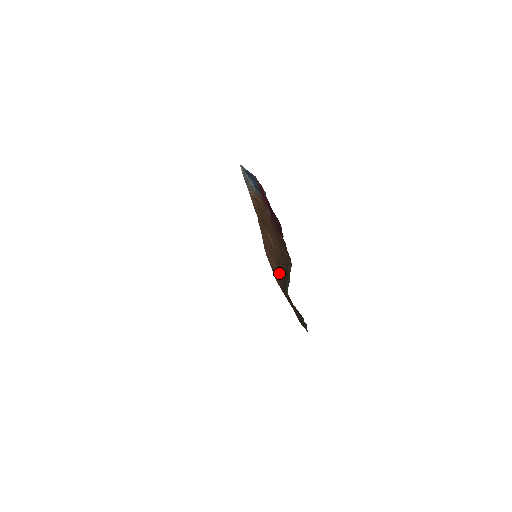
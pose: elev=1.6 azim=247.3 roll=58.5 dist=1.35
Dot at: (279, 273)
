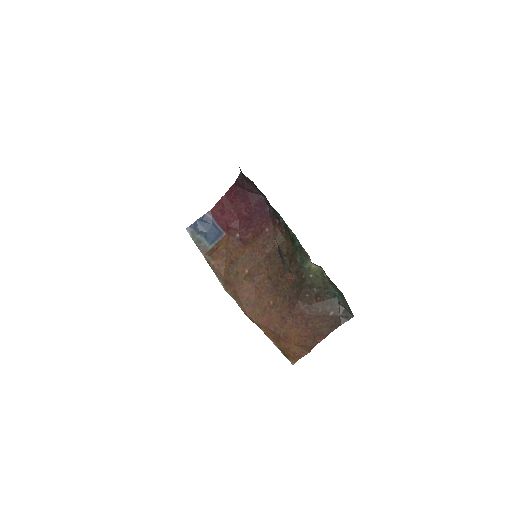
Dot at: (281, 296)
